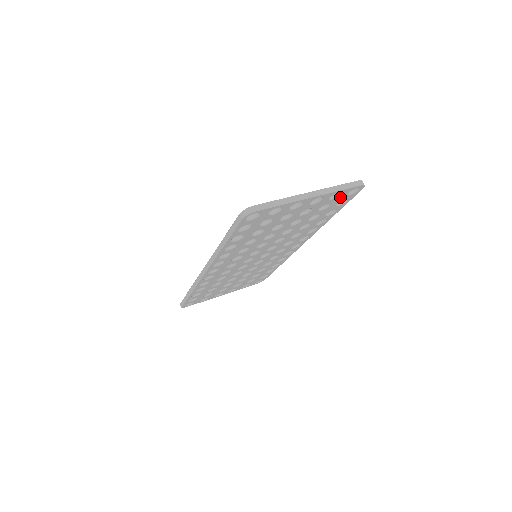
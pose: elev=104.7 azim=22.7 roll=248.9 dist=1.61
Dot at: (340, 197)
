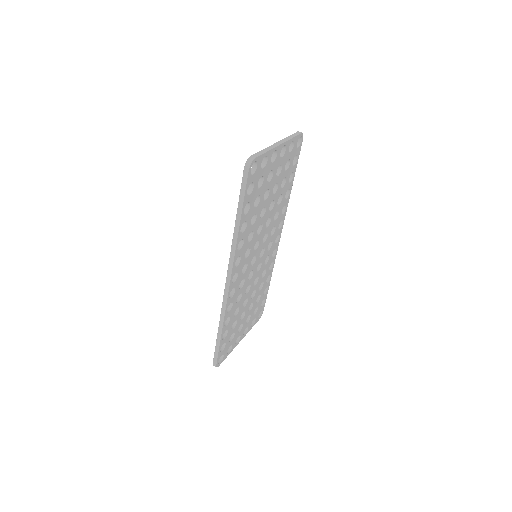
Dot at: (293, 150)
